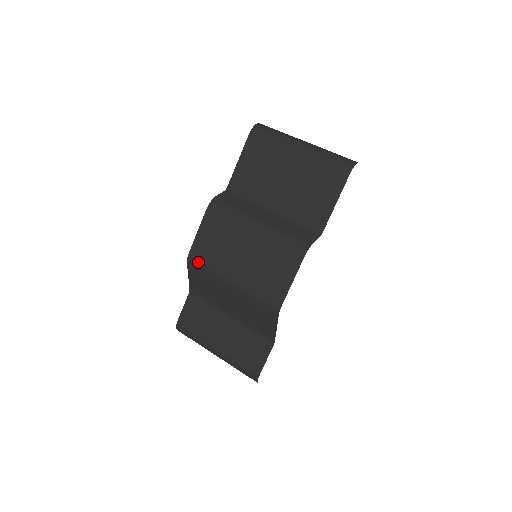
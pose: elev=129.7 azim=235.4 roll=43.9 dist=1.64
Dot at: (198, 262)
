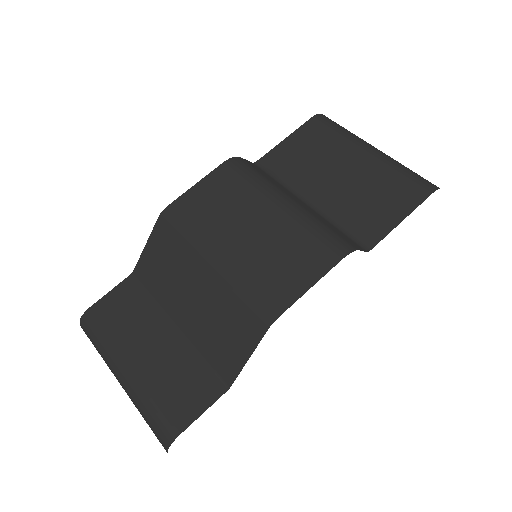
Dot at: (176, 220)
